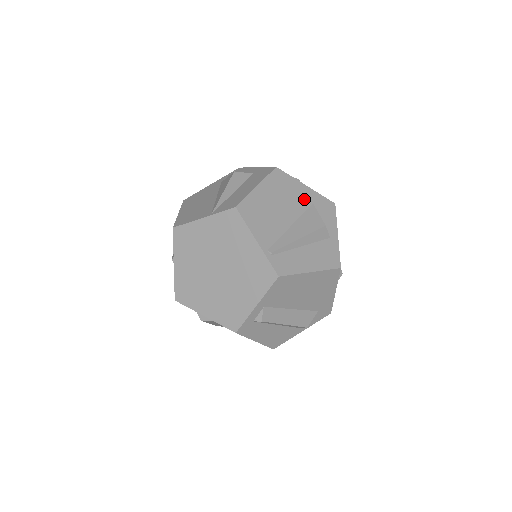
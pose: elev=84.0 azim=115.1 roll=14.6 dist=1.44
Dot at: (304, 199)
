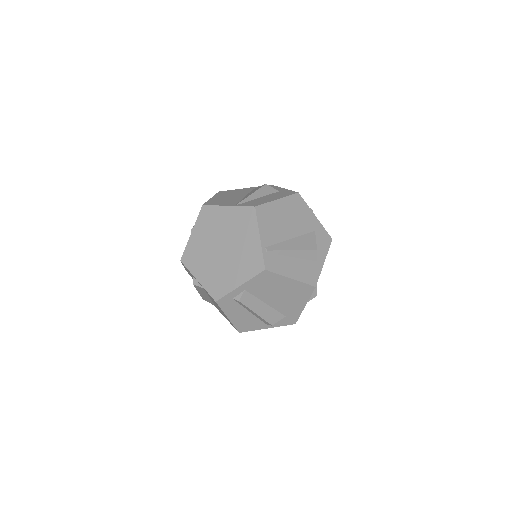
Dot at: (309, 225)
